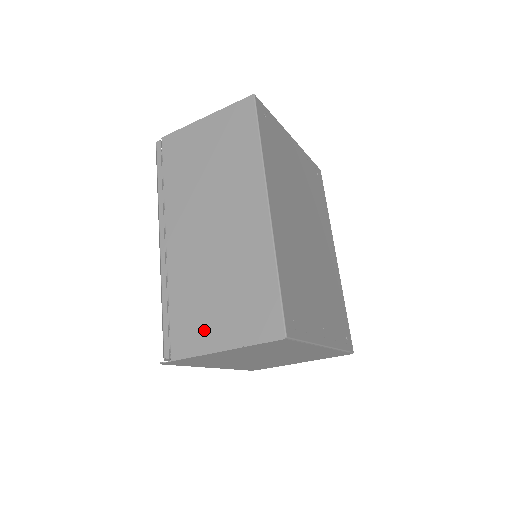
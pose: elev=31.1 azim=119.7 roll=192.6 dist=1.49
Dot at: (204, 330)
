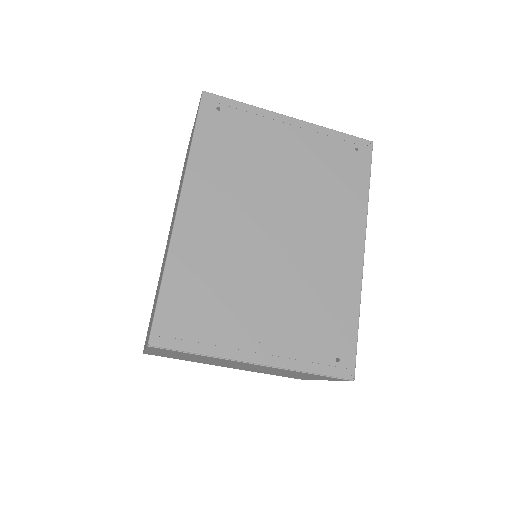
Dot at: occluded
